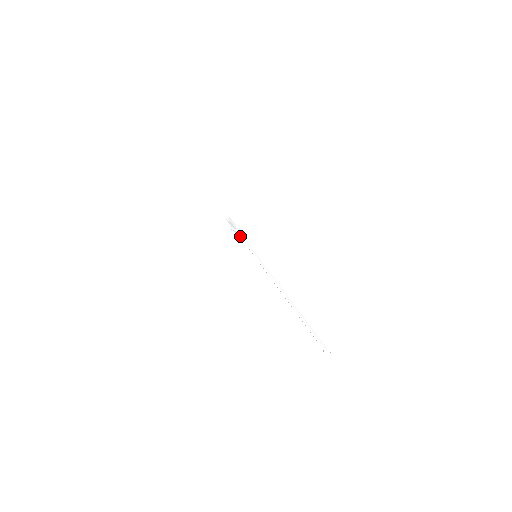
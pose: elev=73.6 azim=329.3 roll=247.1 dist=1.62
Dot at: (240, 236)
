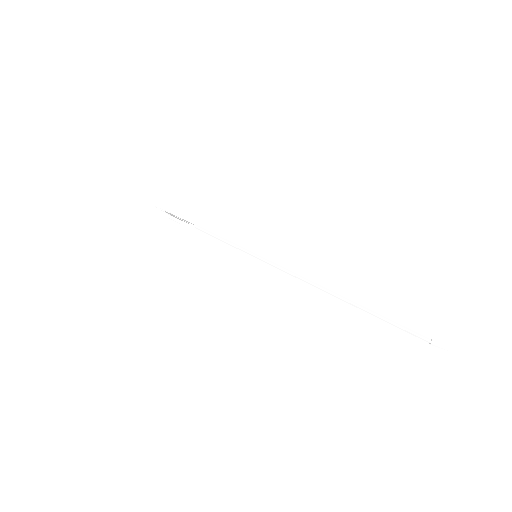
Dot at: (208, 233)
